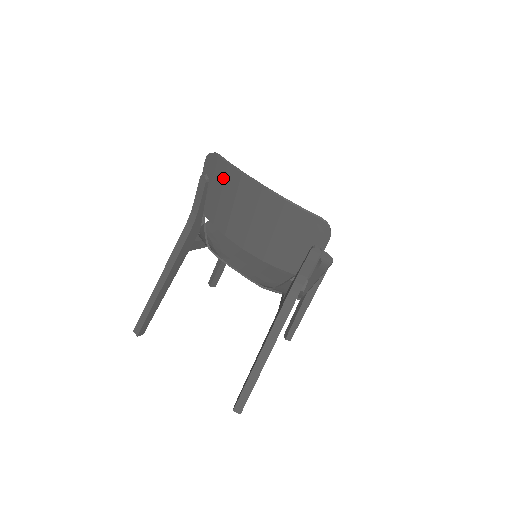
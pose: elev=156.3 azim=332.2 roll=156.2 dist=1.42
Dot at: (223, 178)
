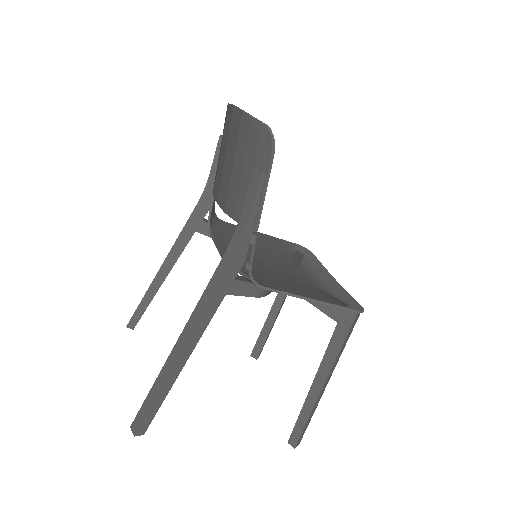
Dot at: (224, 124)
